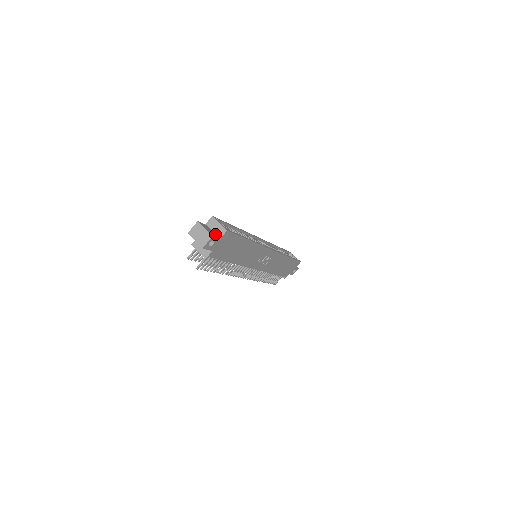
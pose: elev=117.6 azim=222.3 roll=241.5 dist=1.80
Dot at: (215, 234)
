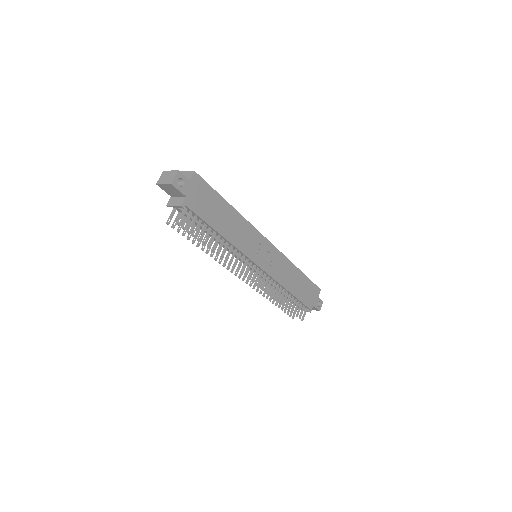
Dot at: occluded
